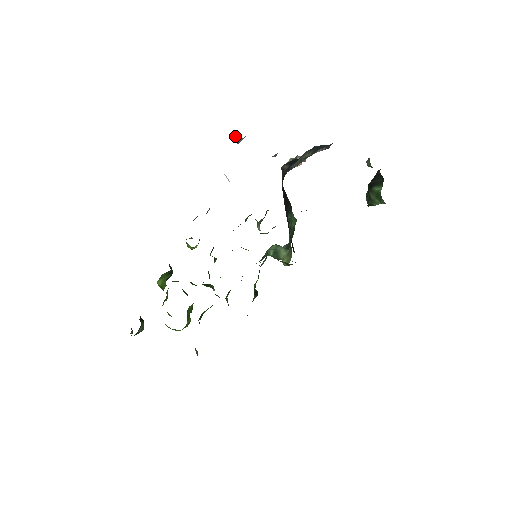
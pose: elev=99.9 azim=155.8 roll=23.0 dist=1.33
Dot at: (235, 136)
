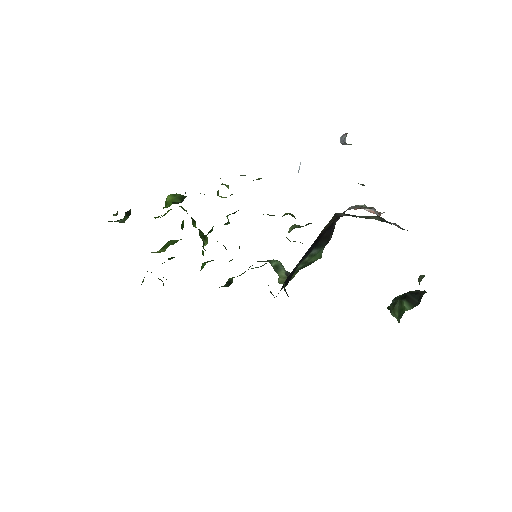
Dot at: (344, 136)
